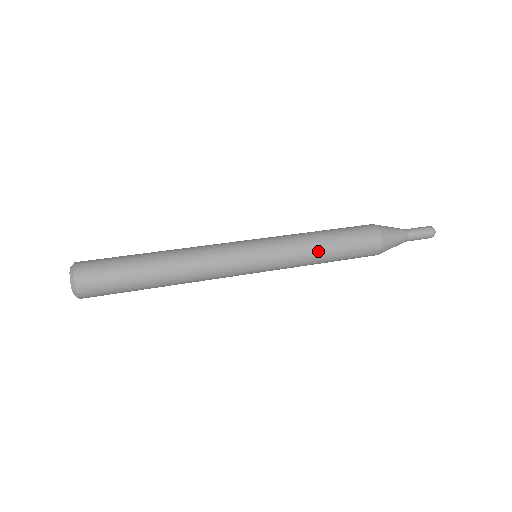
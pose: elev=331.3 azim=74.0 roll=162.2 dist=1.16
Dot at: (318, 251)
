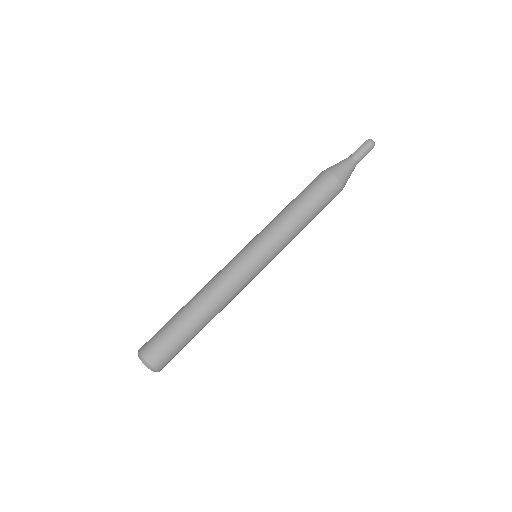
Dot at: (296, 221)
